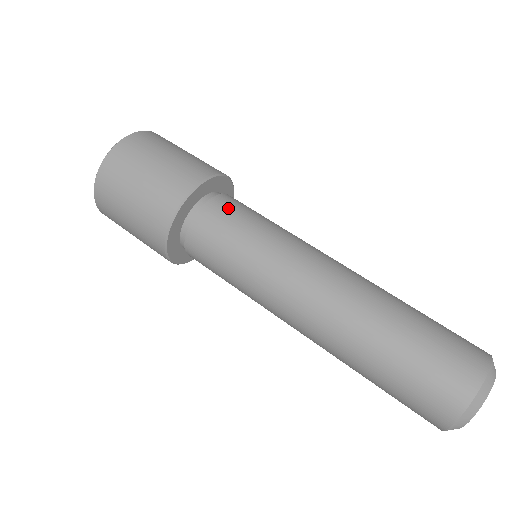
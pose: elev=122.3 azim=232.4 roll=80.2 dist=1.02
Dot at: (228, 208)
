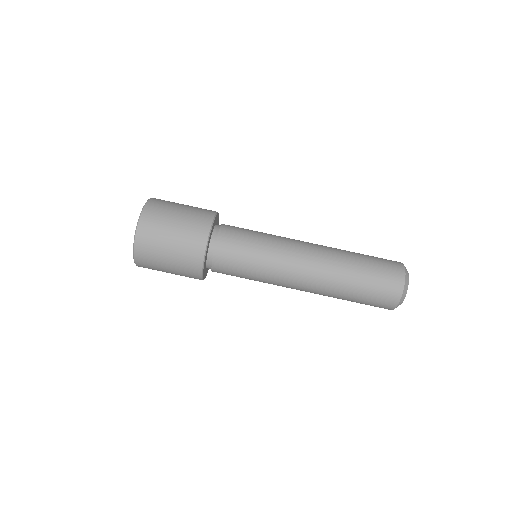
Dot at: (229, 249)
